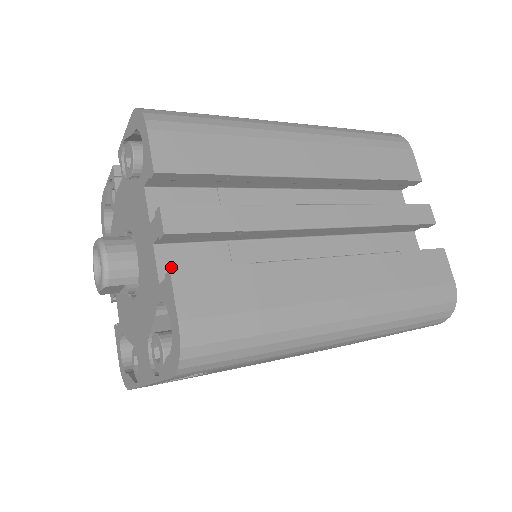
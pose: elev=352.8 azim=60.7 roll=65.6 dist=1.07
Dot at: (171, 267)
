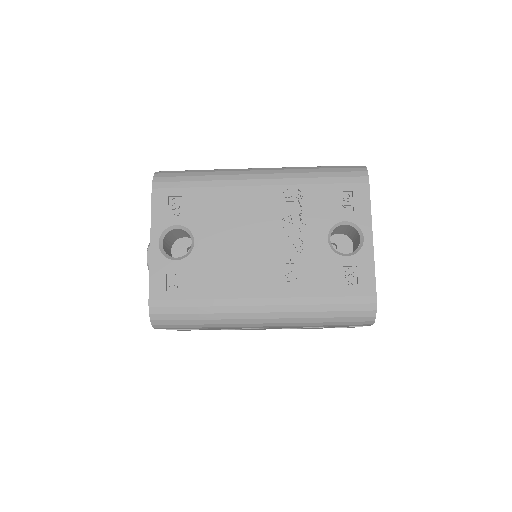
Dot at: occluded
